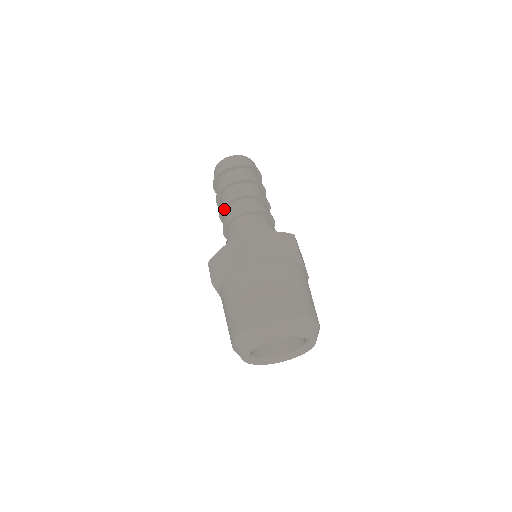
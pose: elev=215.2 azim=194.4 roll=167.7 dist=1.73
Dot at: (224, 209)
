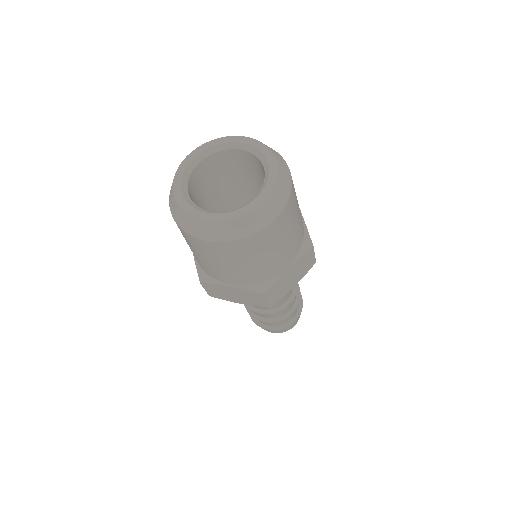
Dot at: occluded
